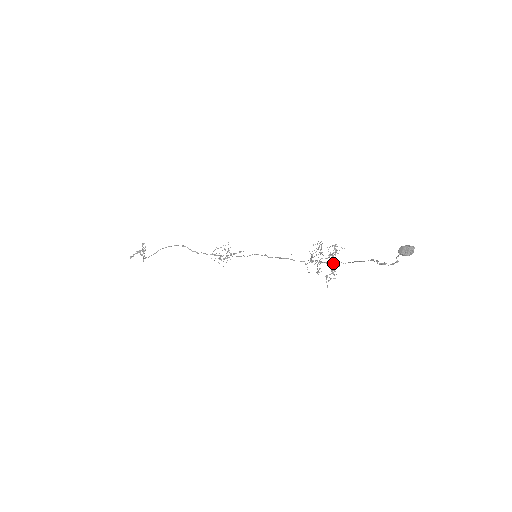
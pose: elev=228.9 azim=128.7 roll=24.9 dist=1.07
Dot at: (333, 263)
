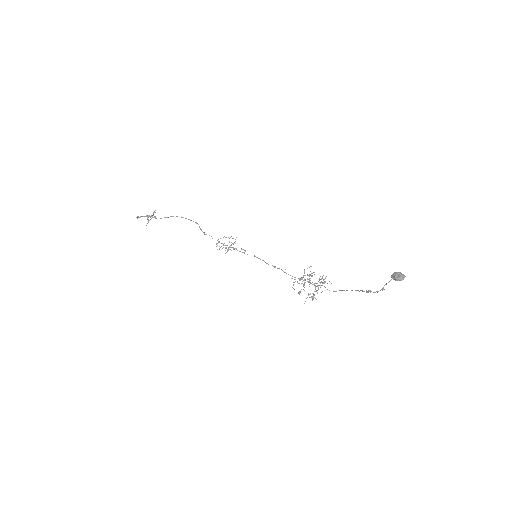
Dot at: (318, 288)
